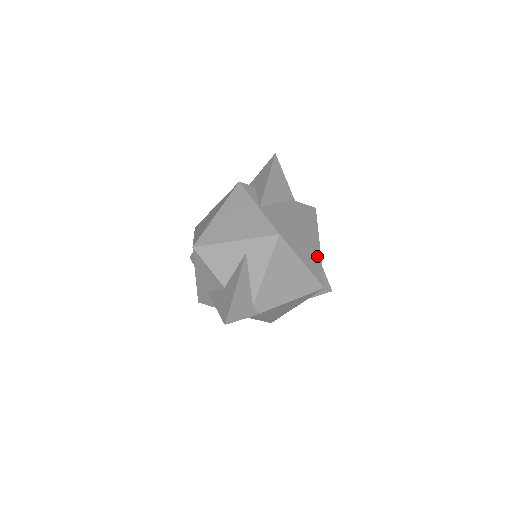
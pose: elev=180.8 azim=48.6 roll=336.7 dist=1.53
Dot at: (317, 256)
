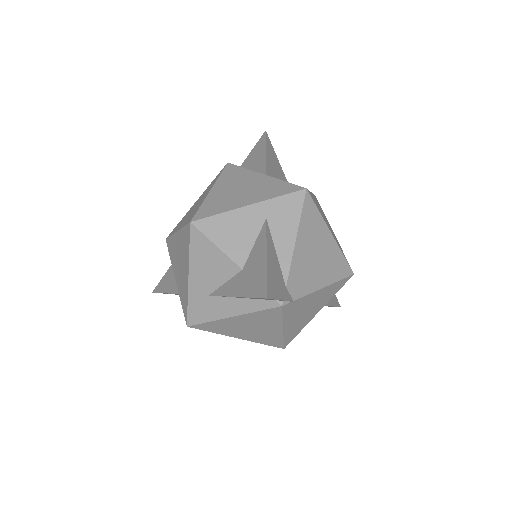
Dot at: (336, 239)
